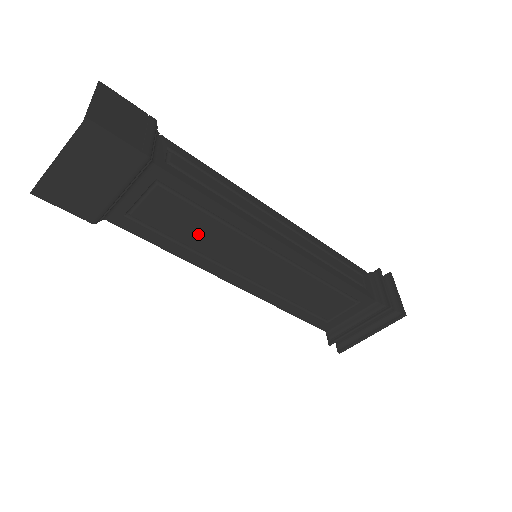
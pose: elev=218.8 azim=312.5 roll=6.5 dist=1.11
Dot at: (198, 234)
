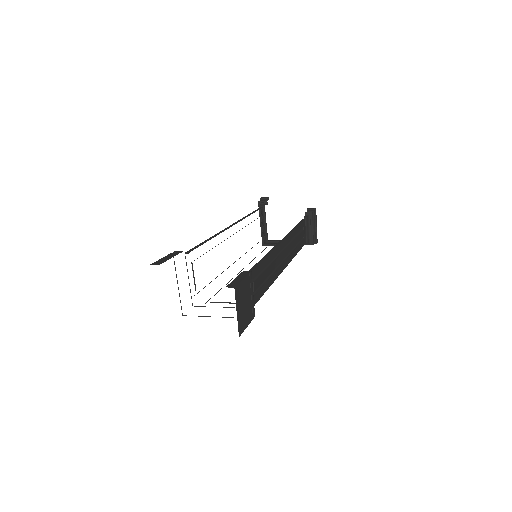
Dot at: occluded
